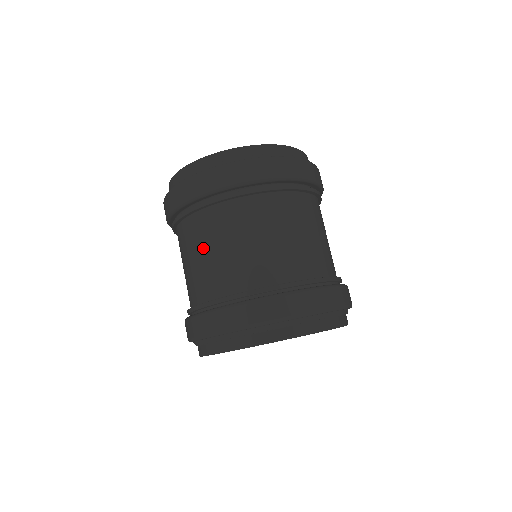
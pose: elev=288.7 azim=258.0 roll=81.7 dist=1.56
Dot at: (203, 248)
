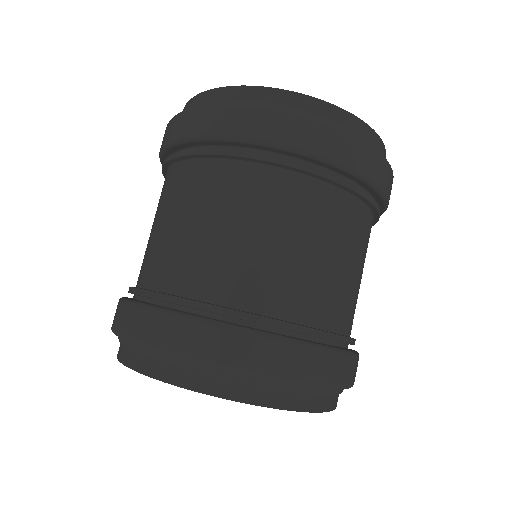
Dot at: (168, 213)
